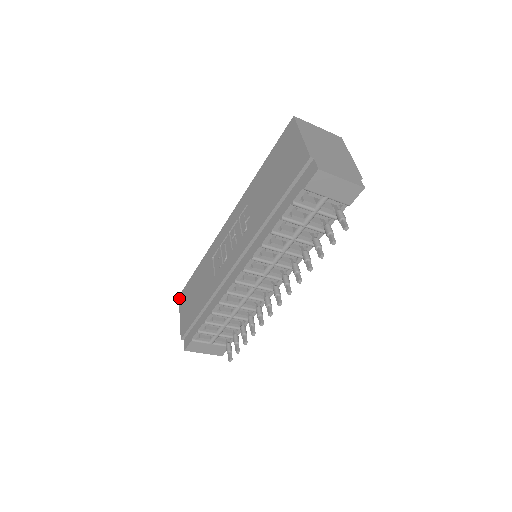
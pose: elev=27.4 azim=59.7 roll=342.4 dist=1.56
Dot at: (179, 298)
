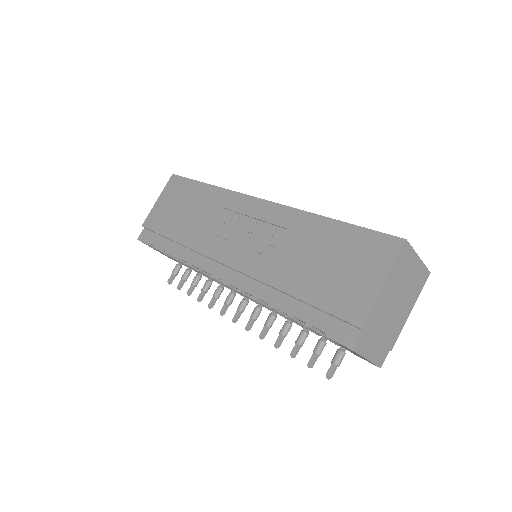
Dot at: (171, 177)
